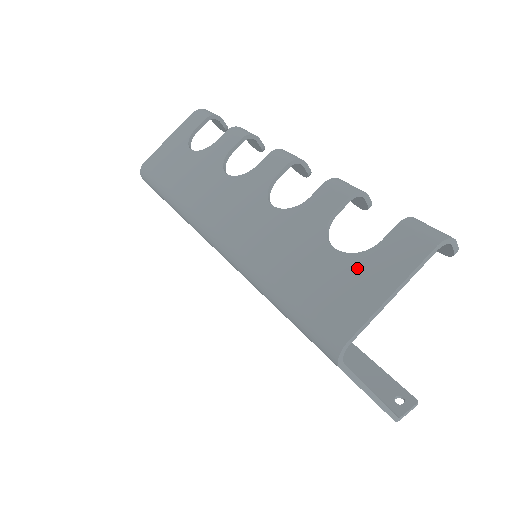
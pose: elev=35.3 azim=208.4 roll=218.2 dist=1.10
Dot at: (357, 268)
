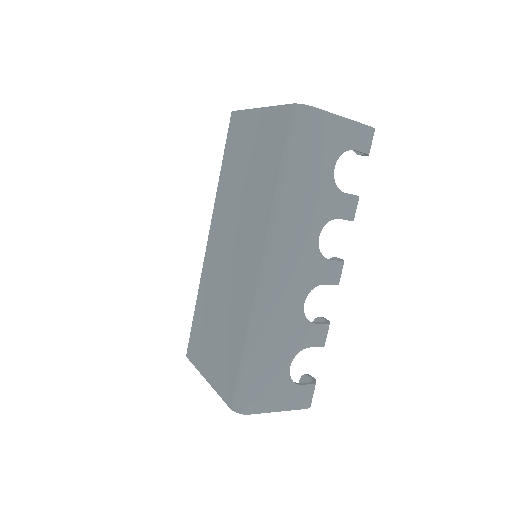
Dot at: (284, 387)
